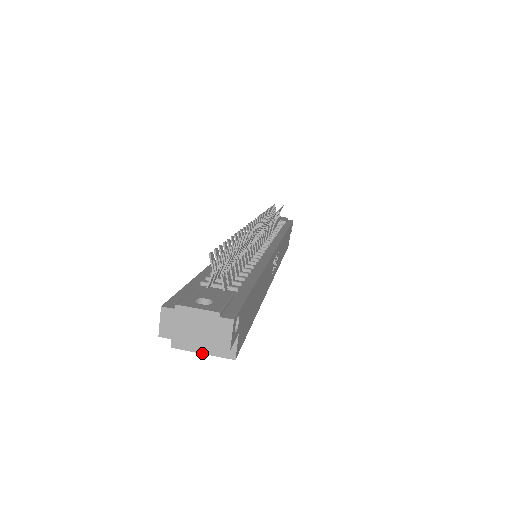
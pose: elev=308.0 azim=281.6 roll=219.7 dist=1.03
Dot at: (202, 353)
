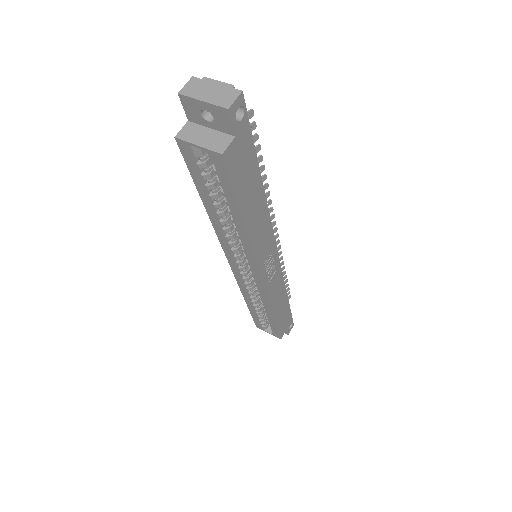
Dot at: (197, 145)
